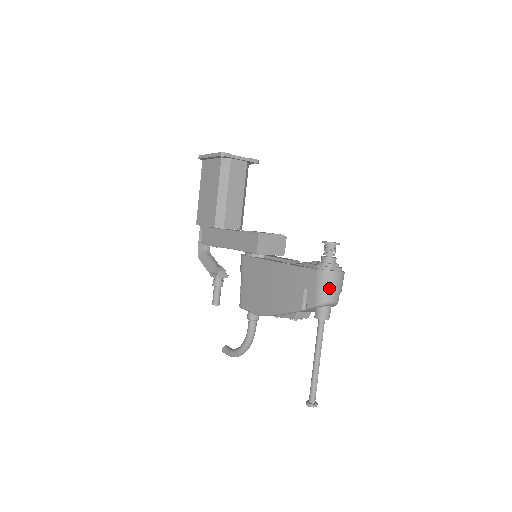
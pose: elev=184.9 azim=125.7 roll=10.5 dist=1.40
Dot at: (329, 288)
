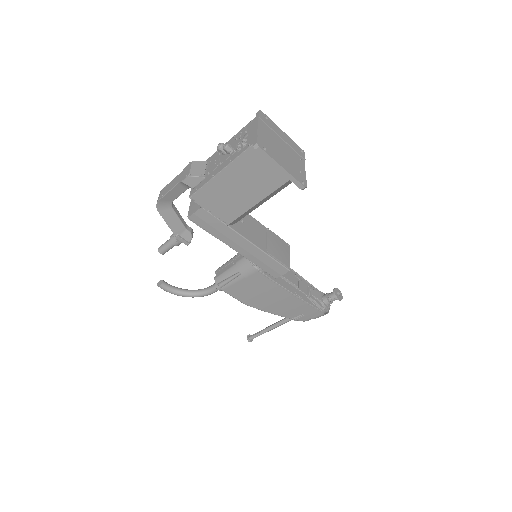
Dot at: occluded
